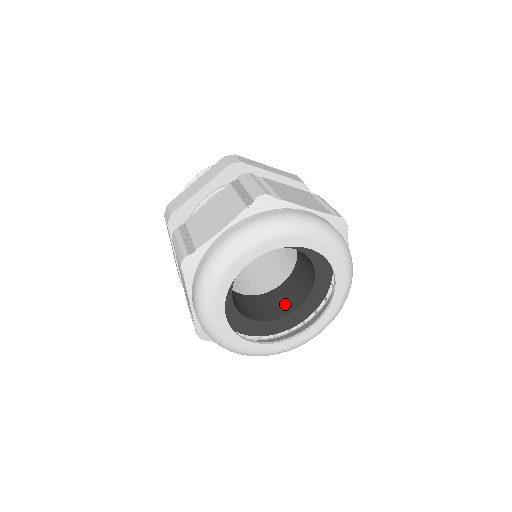
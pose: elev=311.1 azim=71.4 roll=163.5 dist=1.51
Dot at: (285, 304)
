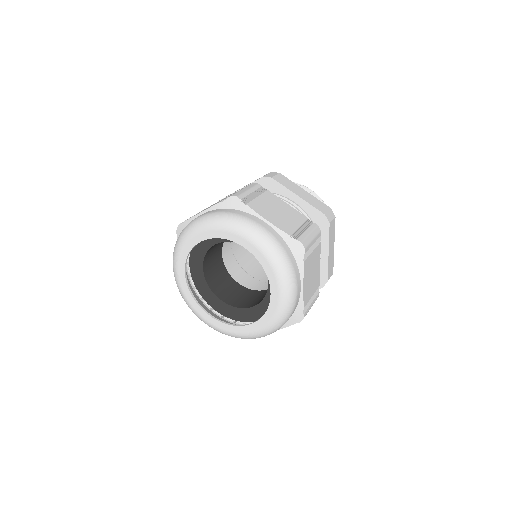
Dot at: (253, 301)
